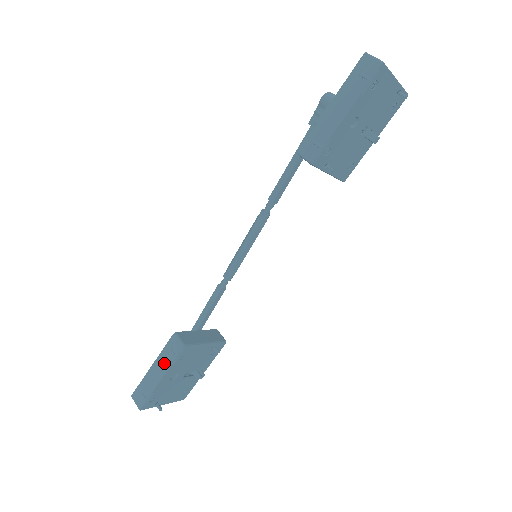
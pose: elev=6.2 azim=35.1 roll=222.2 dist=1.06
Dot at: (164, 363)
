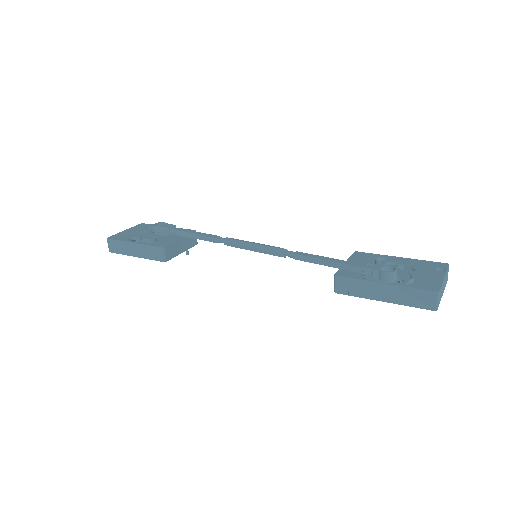
Dot at: (144, 253)
